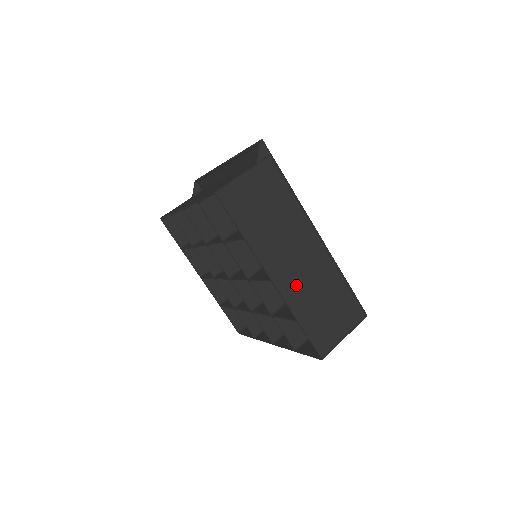
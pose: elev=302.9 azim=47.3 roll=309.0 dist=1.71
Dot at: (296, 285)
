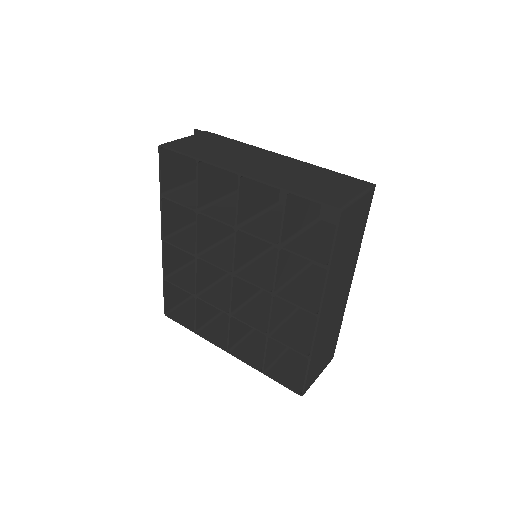
Dot at: (270, 174)
